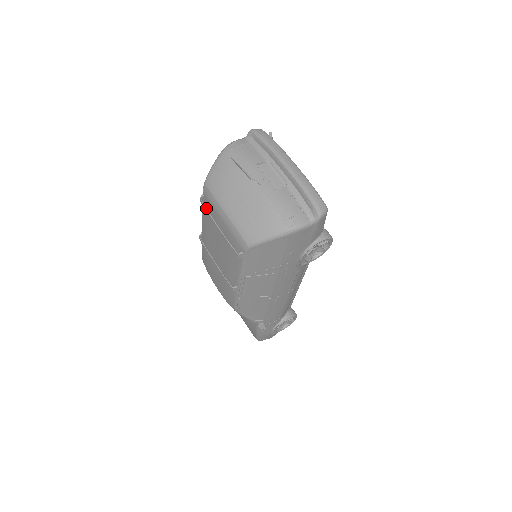
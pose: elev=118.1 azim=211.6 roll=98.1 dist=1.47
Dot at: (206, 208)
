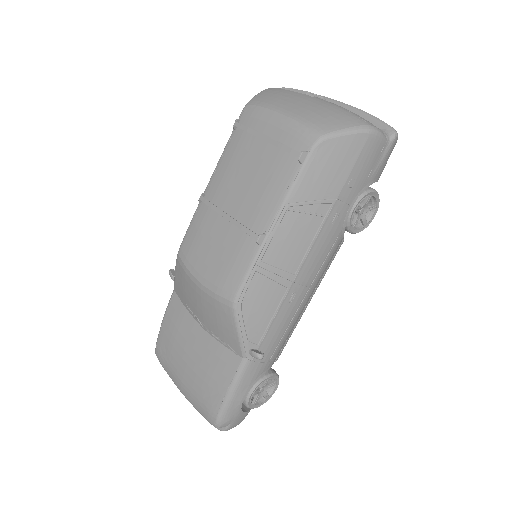
Dot at: (240, 134)
